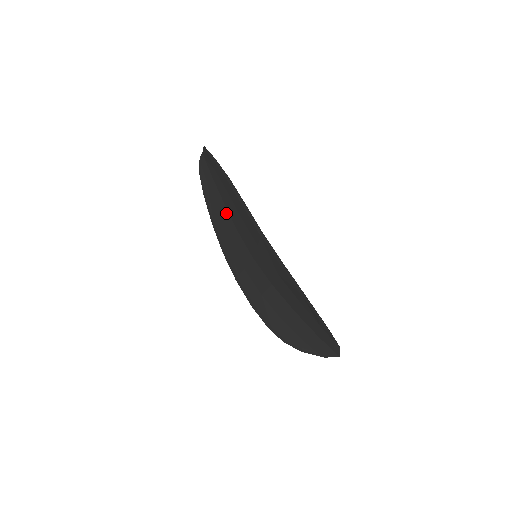
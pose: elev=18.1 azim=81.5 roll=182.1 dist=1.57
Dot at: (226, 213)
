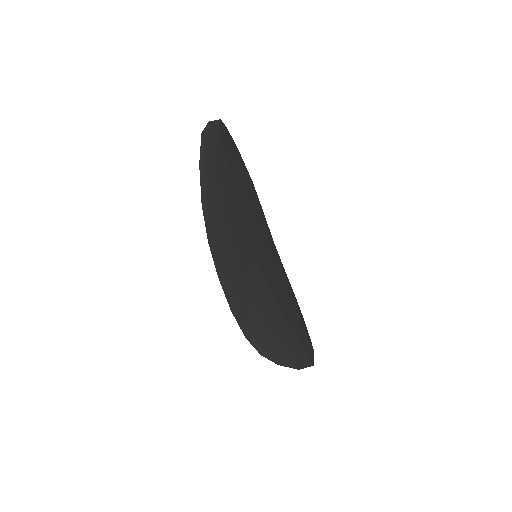
Dot at: (237, 200)
